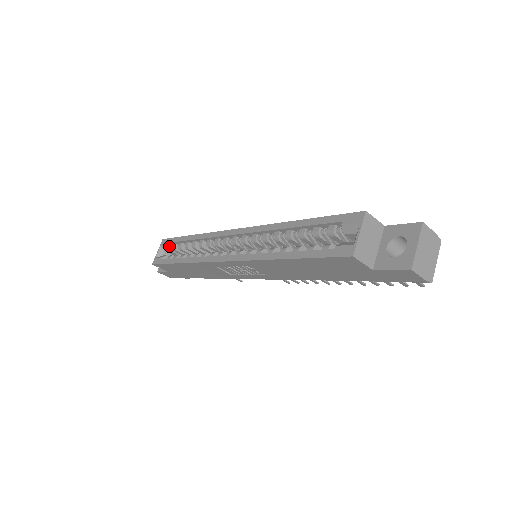
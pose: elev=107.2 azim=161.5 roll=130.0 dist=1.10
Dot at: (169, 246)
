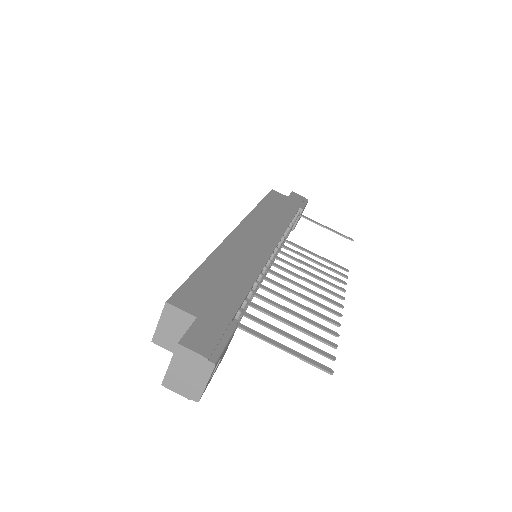
Dot at: occluded
